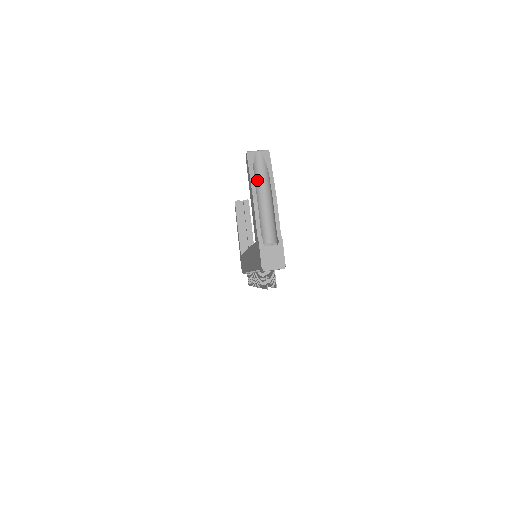
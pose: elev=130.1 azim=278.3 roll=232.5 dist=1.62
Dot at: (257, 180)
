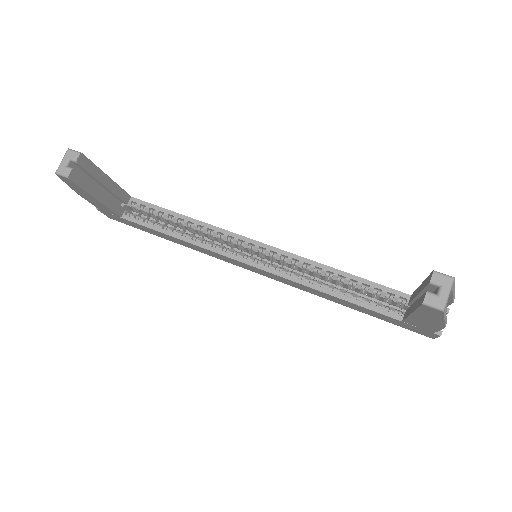
Dot at: occluded
